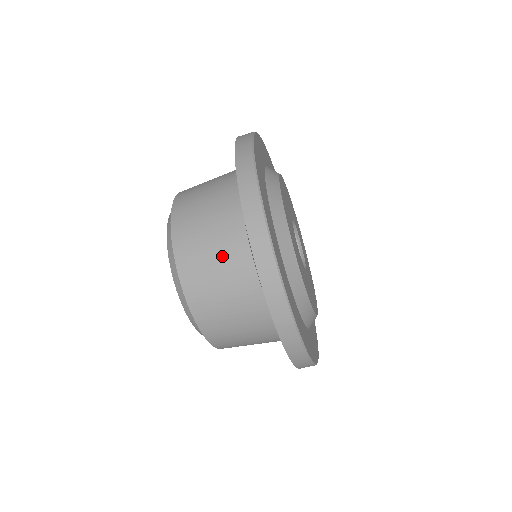
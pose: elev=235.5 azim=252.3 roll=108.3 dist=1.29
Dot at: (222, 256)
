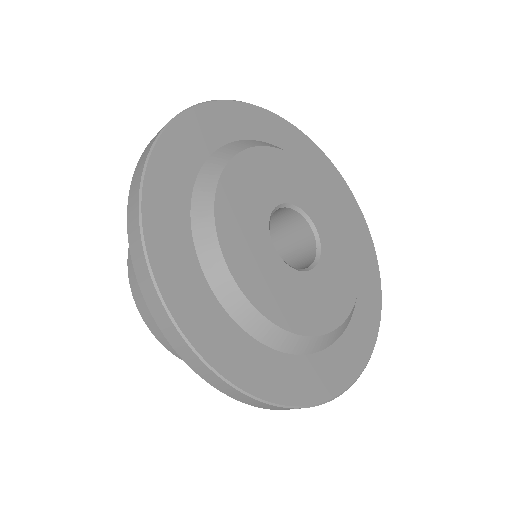
Dot at: occluded
